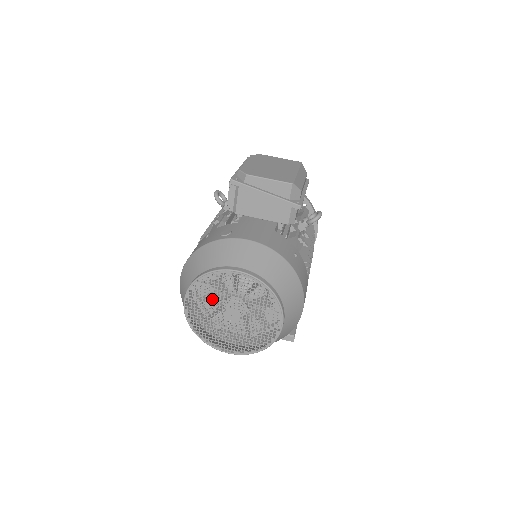
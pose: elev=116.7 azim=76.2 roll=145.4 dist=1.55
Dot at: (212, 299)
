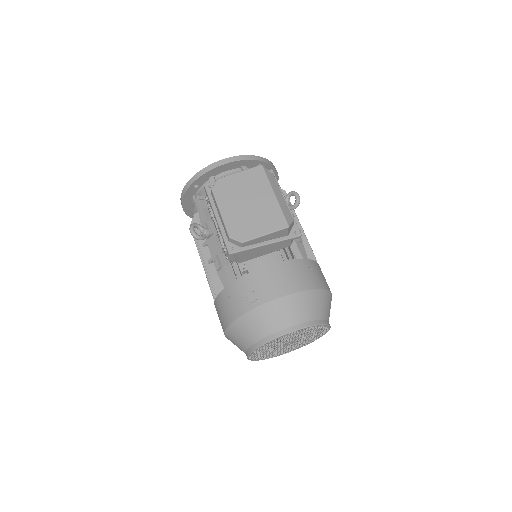
Dot at: occluded
